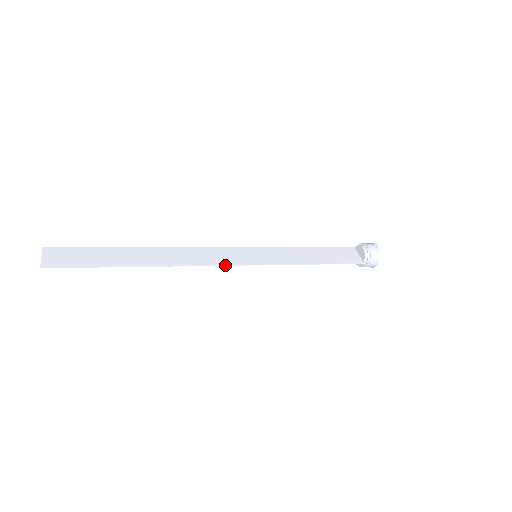
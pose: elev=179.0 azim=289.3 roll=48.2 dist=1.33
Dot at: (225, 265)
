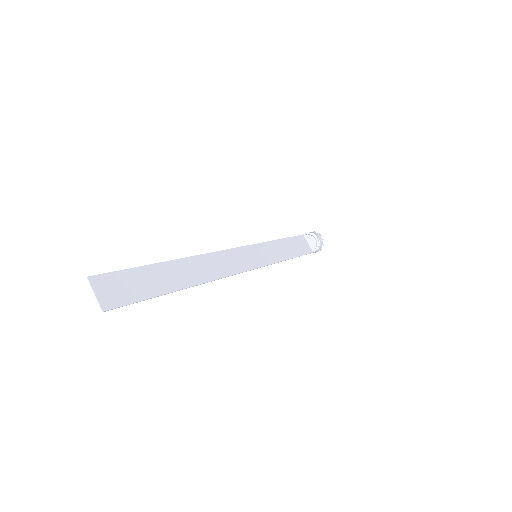
Dot at: (242, 272)
